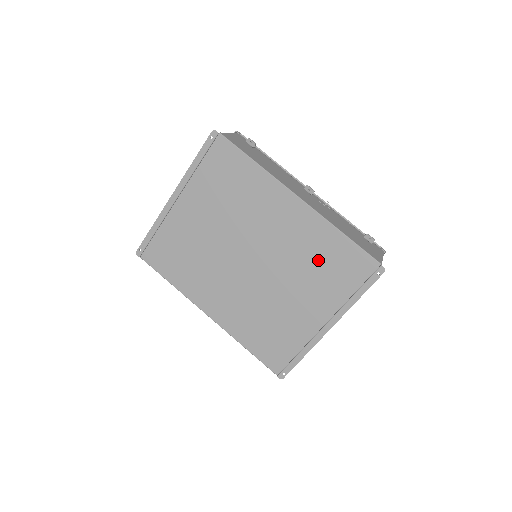
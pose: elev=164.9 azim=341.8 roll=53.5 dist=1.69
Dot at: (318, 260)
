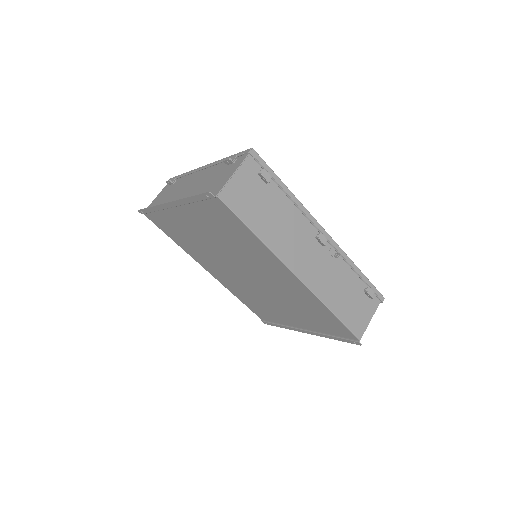
Dot at: (306, 308)
